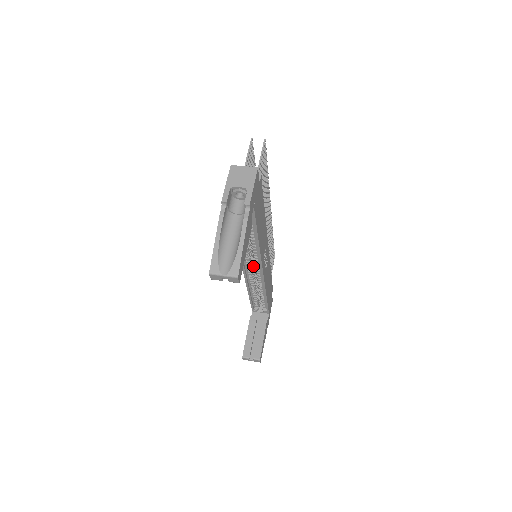
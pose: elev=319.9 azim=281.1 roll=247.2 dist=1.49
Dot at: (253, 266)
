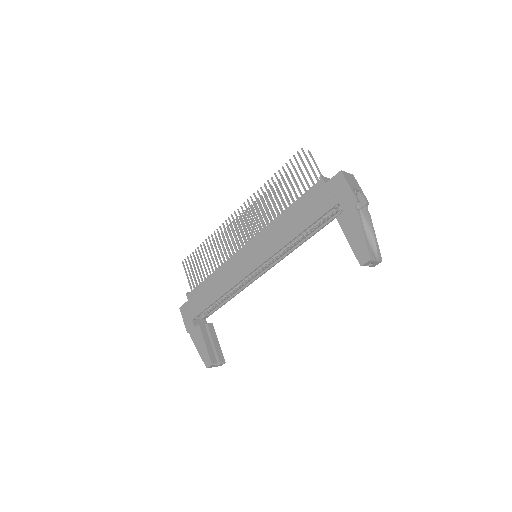
Dot at: occluded
